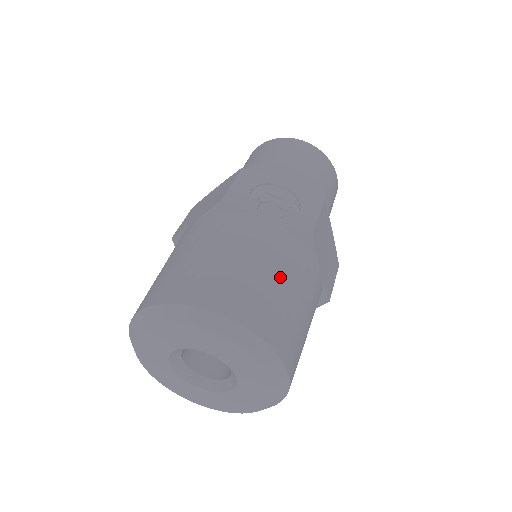
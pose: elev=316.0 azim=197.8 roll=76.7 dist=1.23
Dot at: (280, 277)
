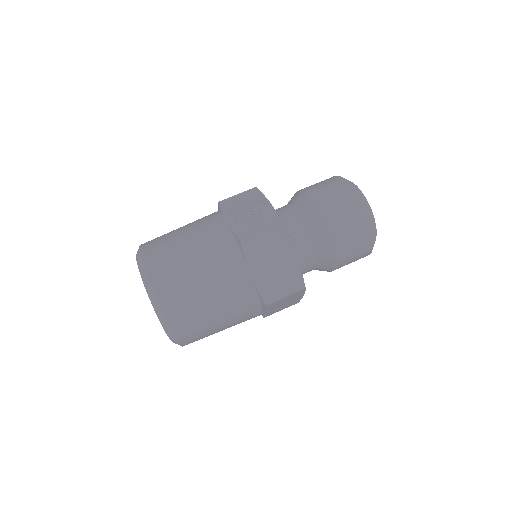
Dot at: (196, 256)
